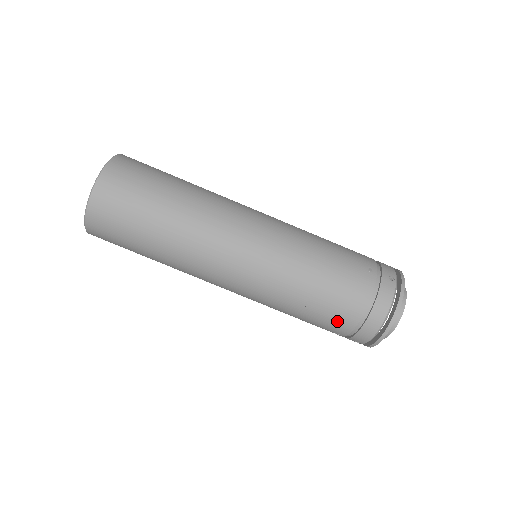
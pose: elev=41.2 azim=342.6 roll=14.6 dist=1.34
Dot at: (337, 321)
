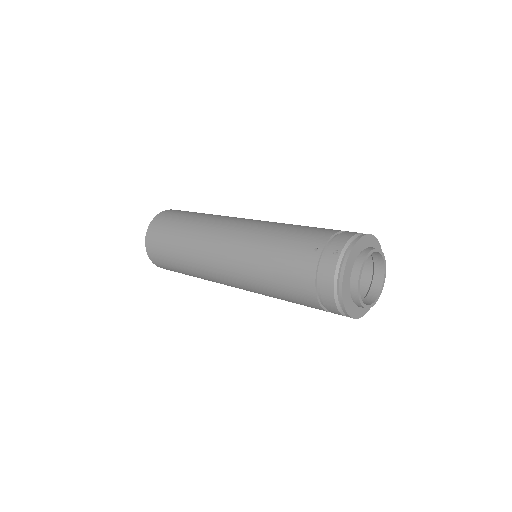
Dot at: (306, 302)
